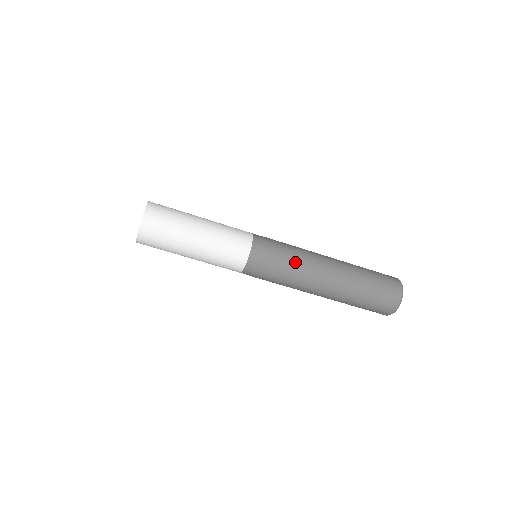
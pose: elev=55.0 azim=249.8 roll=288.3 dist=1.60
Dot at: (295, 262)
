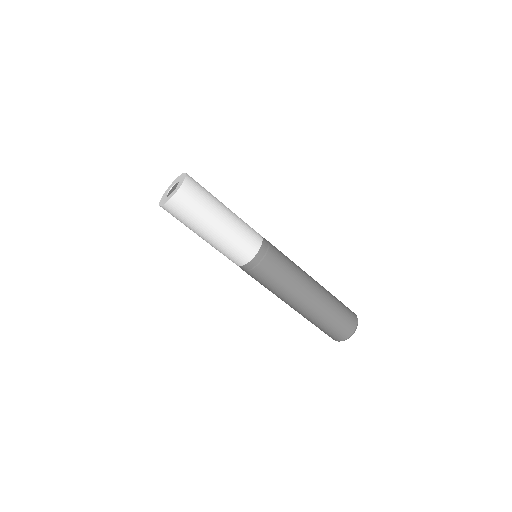
Dot at: (288, 276)
